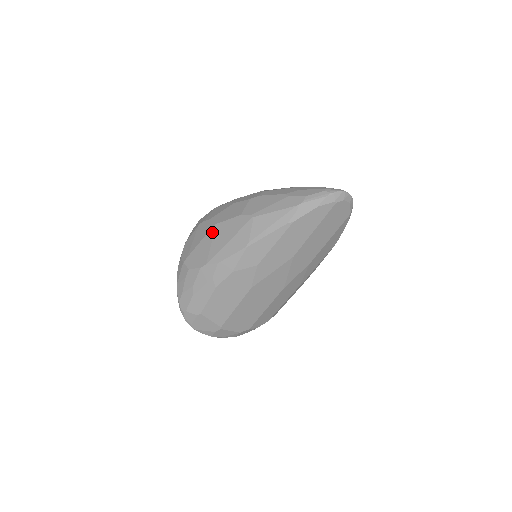
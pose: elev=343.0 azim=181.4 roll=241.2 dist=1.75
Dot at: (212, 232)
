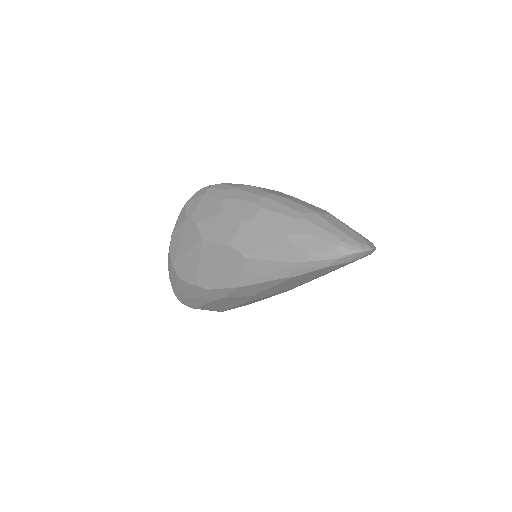
Dot at: (199, 248)
